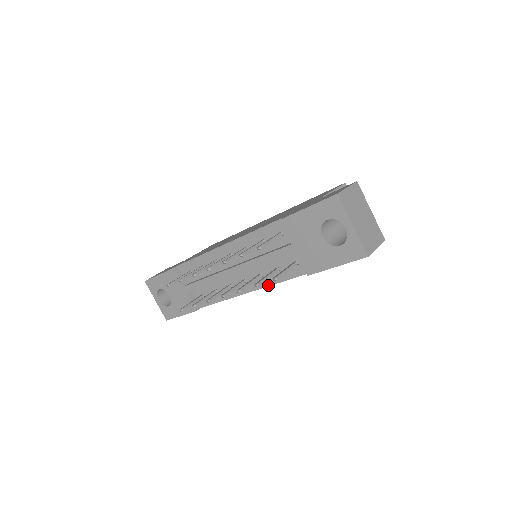
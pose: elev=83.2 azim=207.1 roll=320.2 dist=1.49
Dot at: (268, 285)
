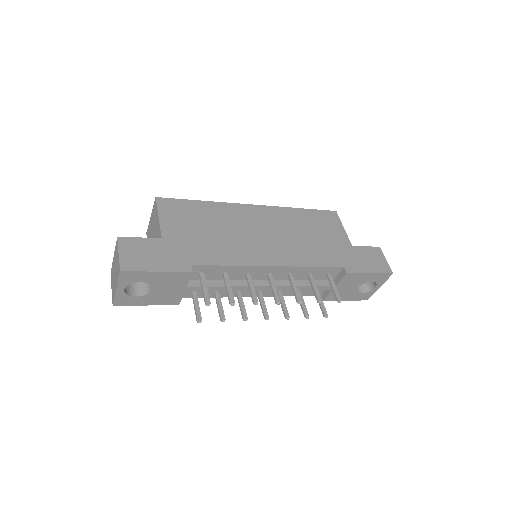
Dot at: occluded
